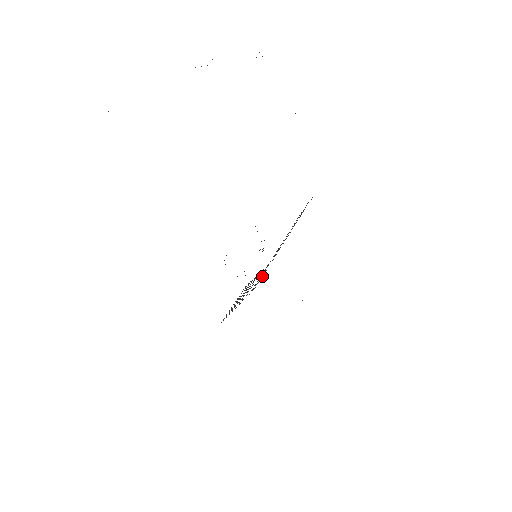
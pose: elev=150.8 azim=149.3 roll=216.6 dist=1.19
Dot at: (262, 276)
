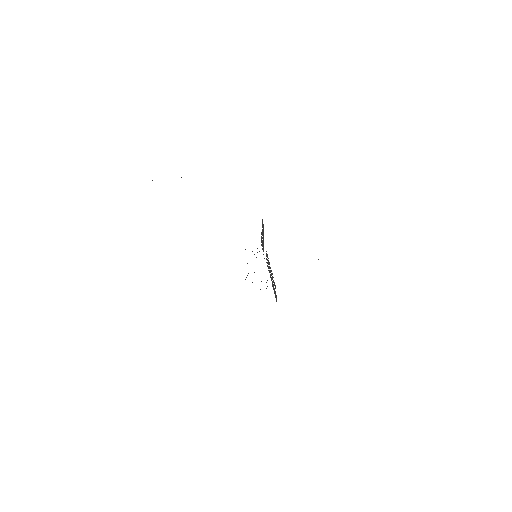
Dot at: (261, 240)
